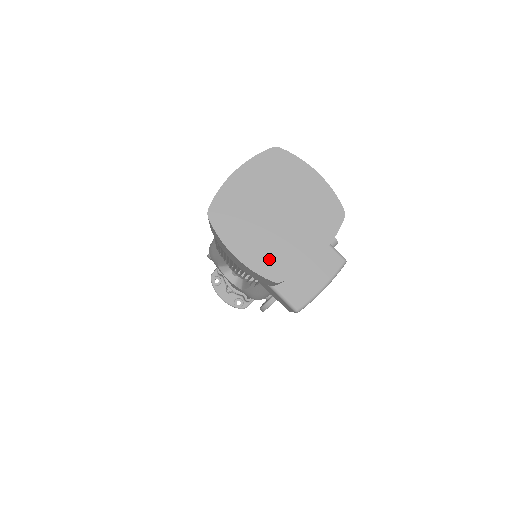
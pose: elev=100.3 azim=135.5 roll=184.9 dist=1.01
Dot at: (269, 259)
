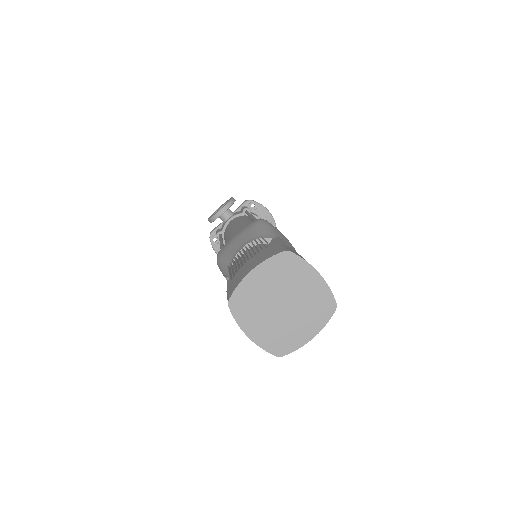
Dot at: (274, 339)
